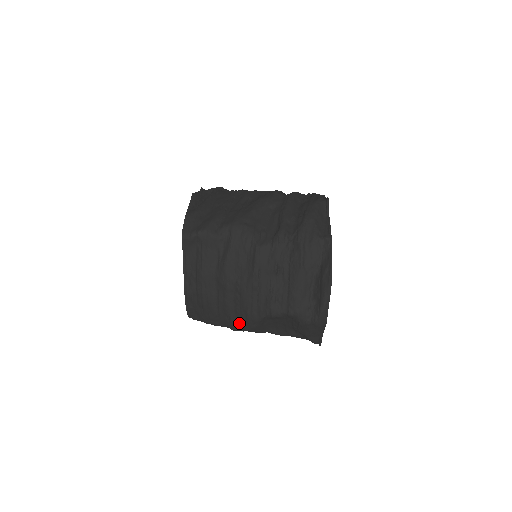
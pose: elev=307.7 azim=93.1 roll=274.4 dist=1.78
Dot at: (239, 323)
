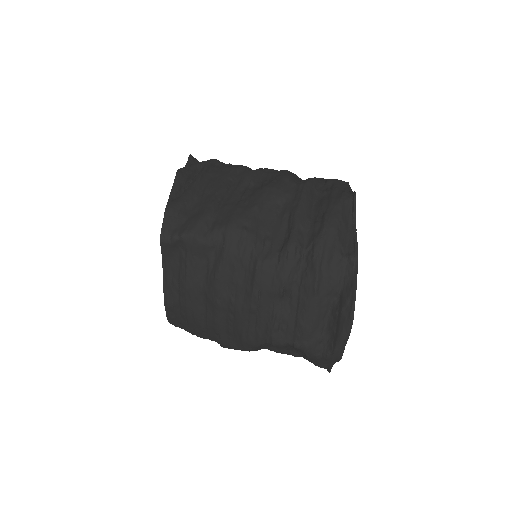
Dot at: (231, 343)
